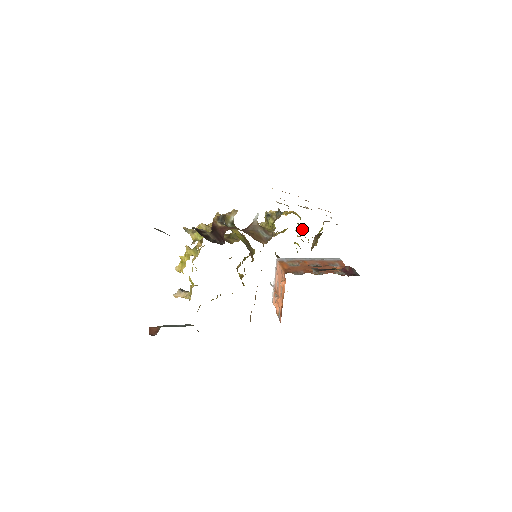
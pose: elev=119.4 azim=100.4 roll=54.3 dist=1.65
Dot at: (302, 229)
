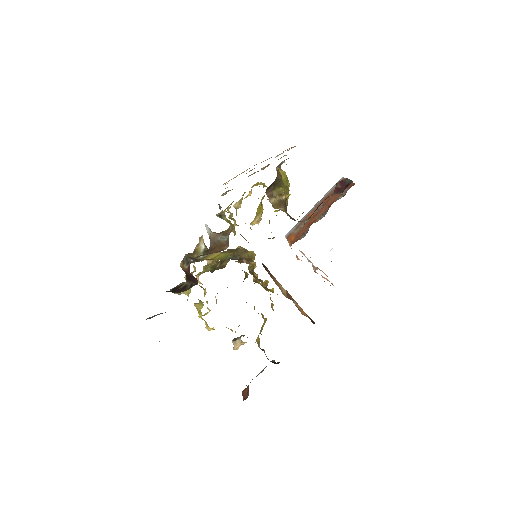
Dot at: occluded
